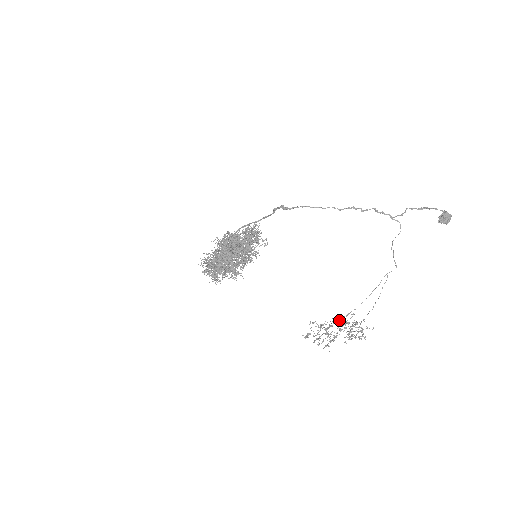
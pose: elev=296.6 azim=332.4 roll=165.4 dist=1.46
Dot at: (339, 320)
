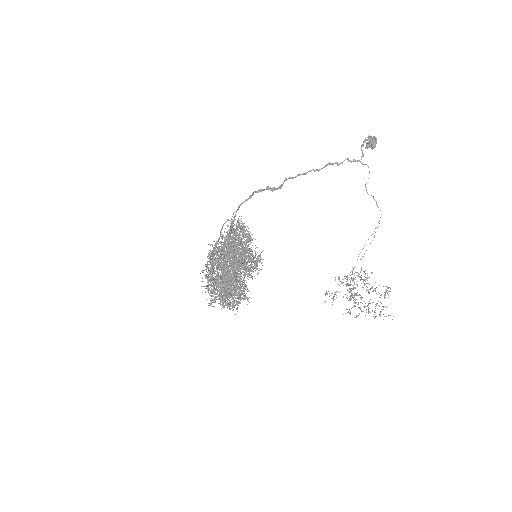
Dot at: (347, 280)
